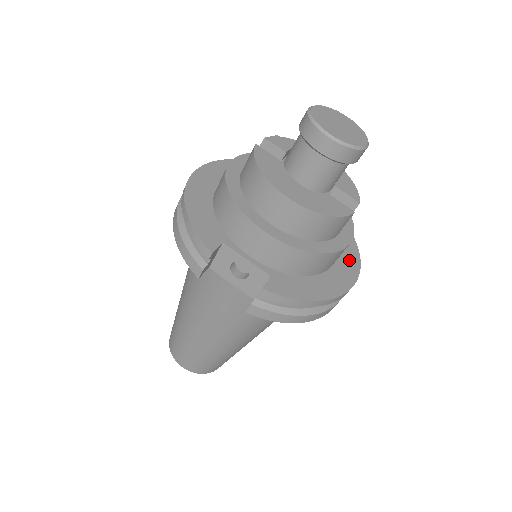
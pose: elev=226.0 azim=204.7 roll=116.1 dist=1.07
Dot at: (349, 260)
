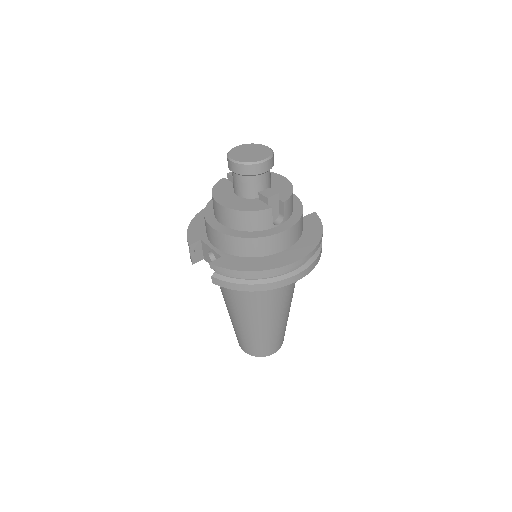
Dot at: (302, 248)
